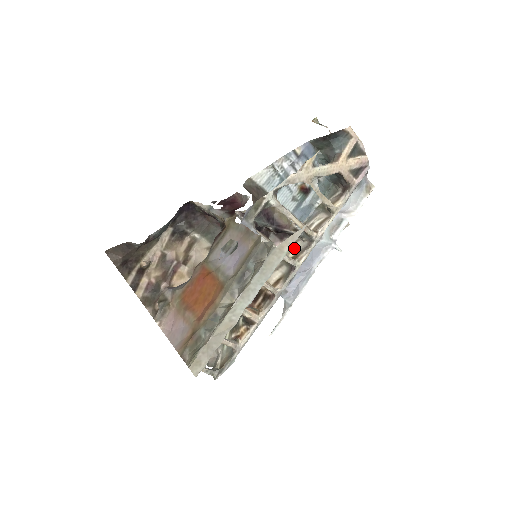
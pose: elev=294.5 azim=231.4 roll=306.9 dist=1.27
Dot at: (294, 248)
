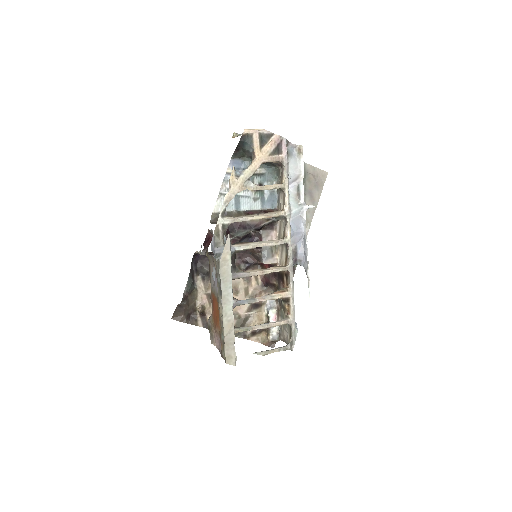
Dot at: (281, 229)
